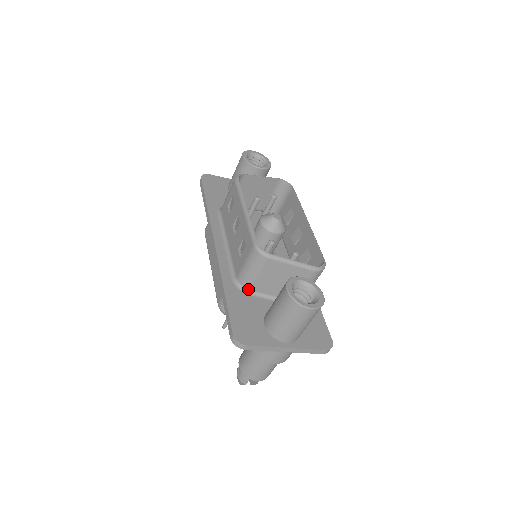
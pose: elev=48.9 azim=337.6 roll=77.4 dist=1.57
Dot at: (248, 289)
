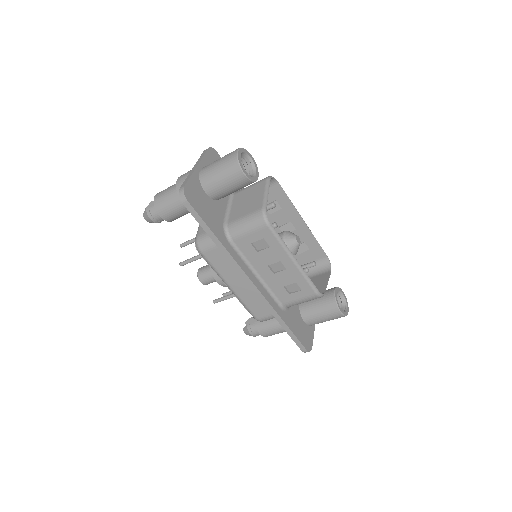
Dot at: occluded
